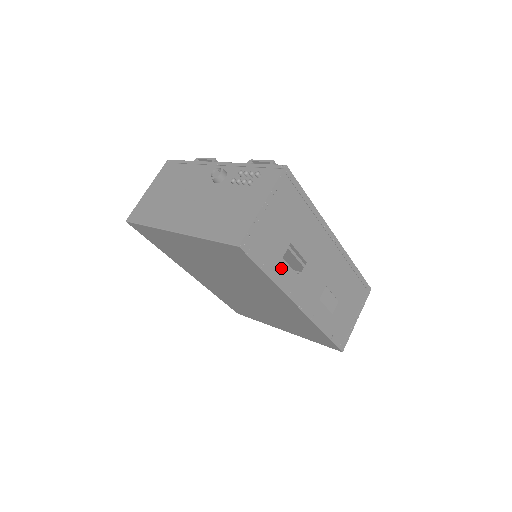
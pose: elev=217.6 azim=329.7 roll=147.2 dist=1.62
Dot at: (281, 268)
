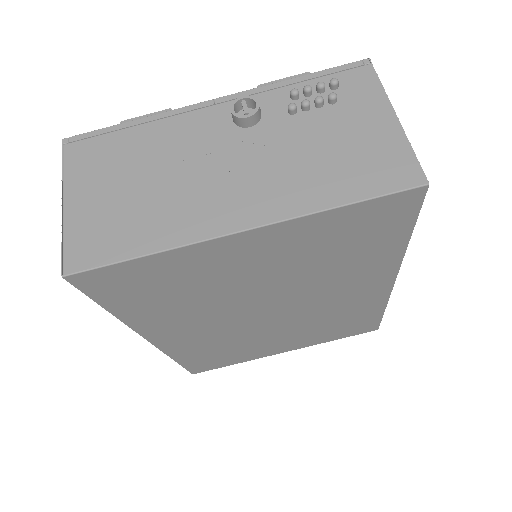
Dot at: occluded
